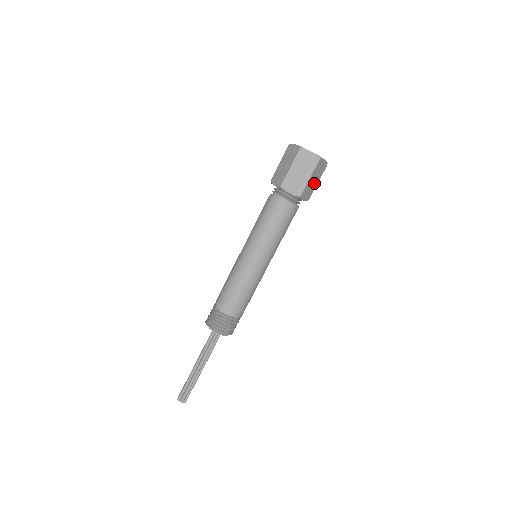
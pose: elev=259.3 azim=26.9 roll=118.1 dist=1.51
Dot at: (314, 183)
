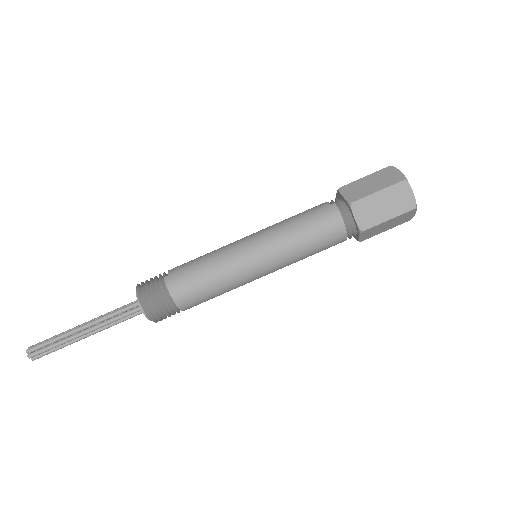
Dot at: (383, 228)
